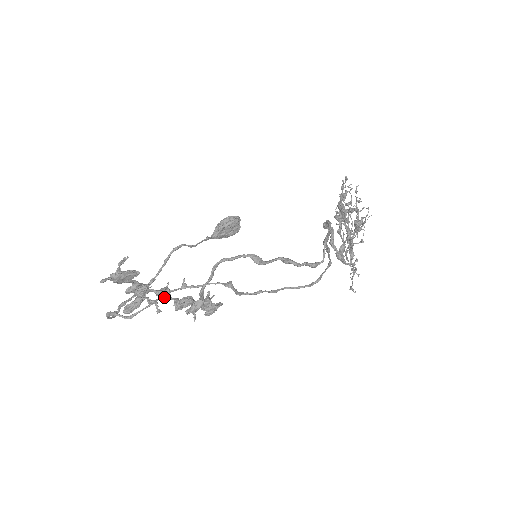
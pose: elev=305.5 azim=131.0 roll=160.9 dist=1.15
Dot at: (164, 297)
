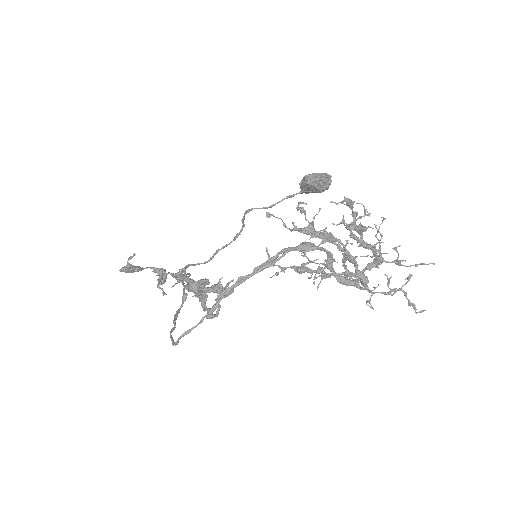
Dot at: (177, 280)
